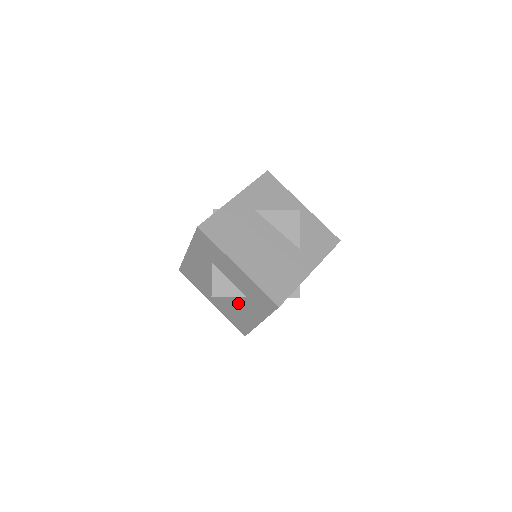
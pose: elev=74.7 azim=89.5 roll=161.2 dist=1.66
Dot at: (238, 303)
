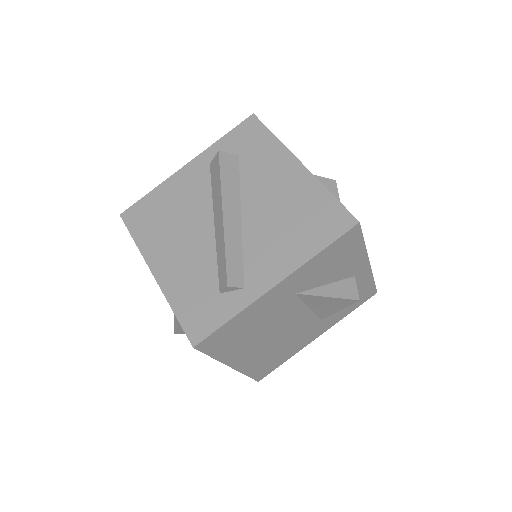
Dot at: occluded
